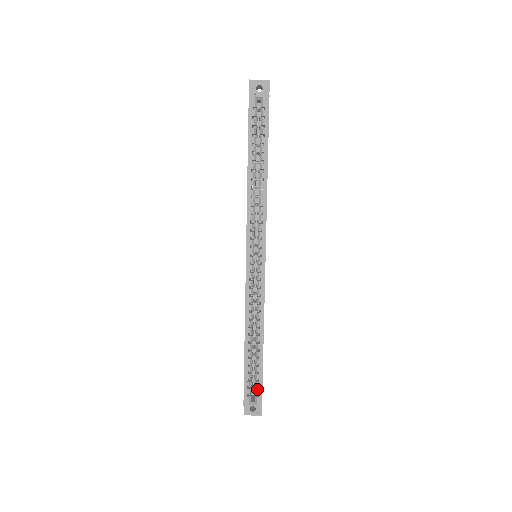
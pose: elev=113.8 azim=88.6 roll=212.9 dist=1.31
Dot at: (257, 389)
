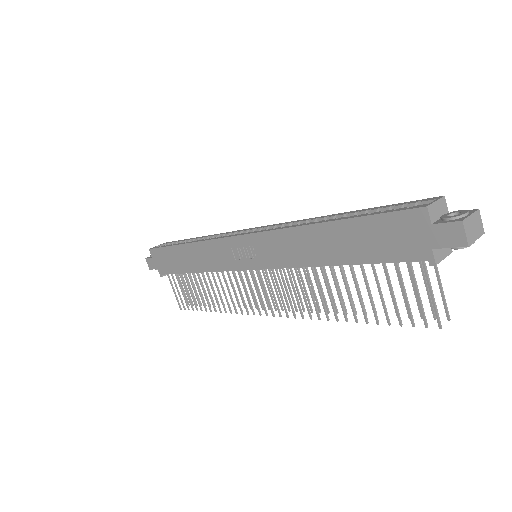
Dot at: (406, 204)
